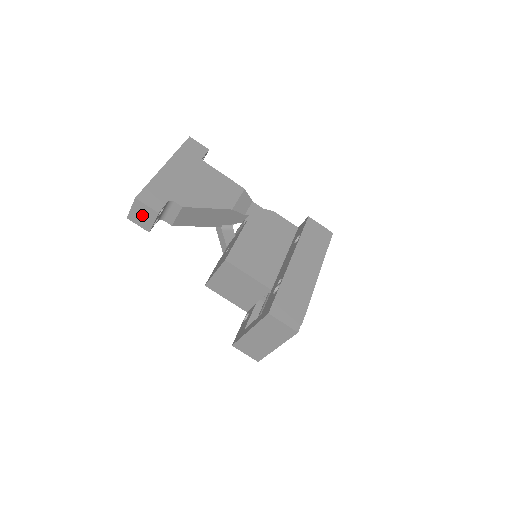
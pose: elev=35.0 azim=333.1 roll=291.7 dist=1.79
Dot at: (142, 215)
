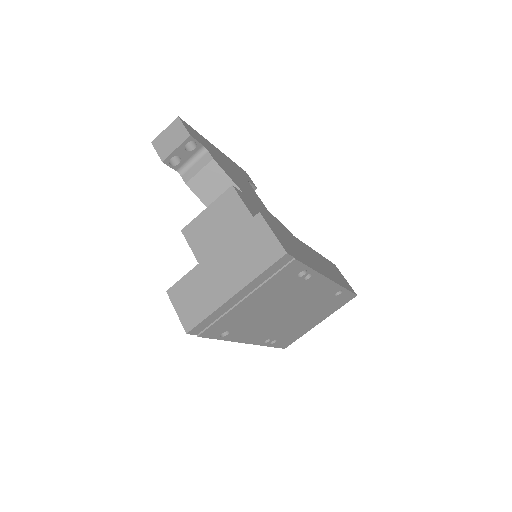
Dot at: (170, 138)
